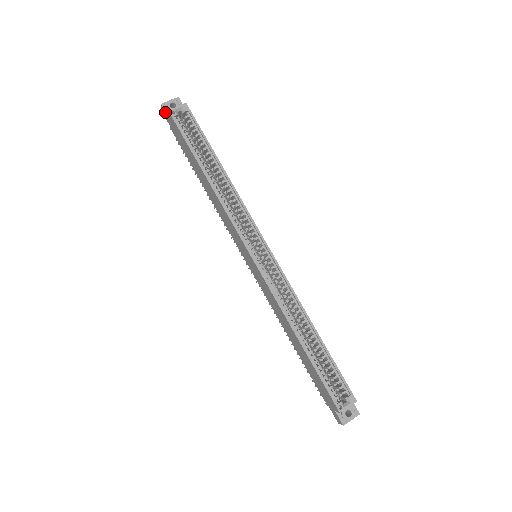
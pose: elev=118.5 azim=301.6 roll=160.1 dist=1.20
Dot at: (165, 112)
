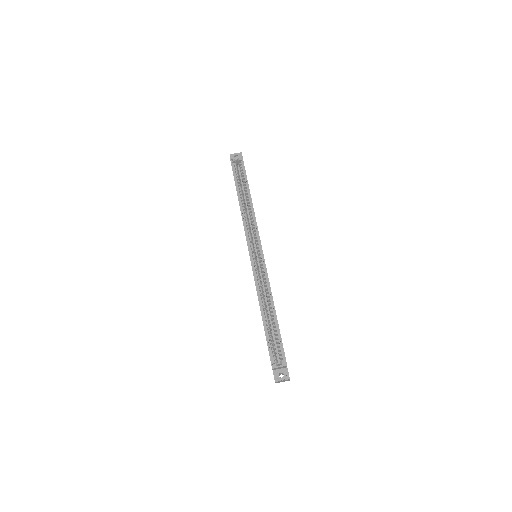
Dot at: occluded
